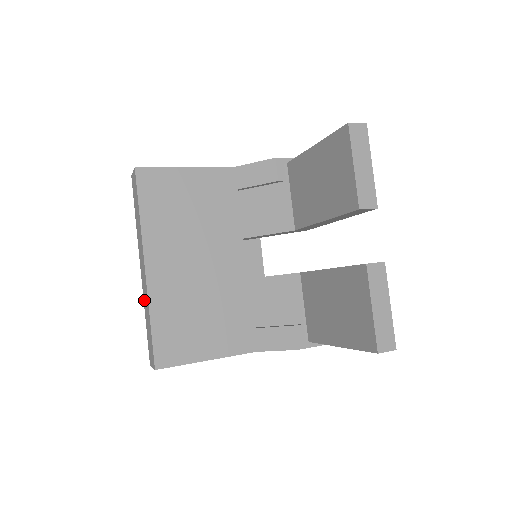
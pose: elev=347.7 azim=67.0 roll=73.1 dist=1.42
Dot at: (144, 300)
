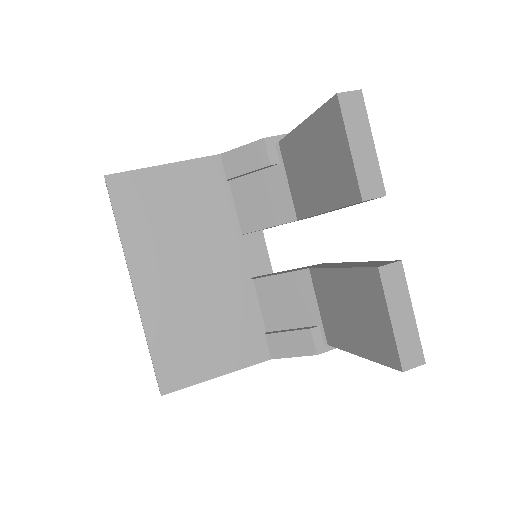
Dot at: occluded
